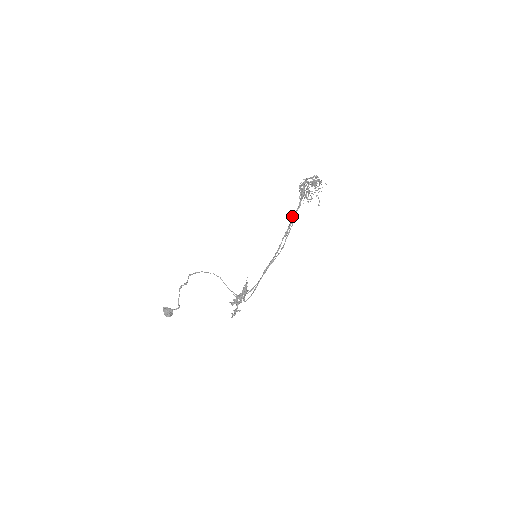
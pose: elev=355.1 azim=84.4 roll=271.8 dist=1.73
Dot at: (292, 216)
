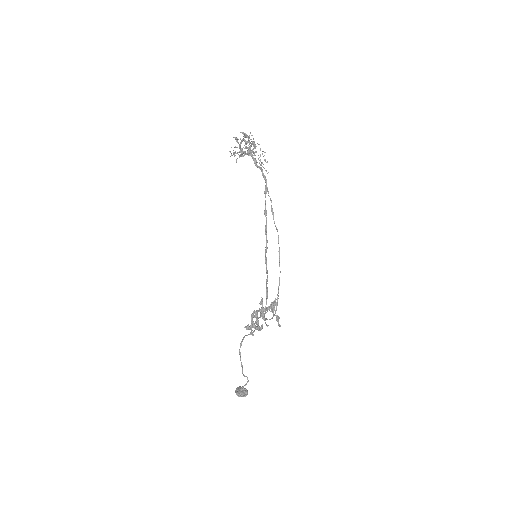
Dot at: (264, 193)
